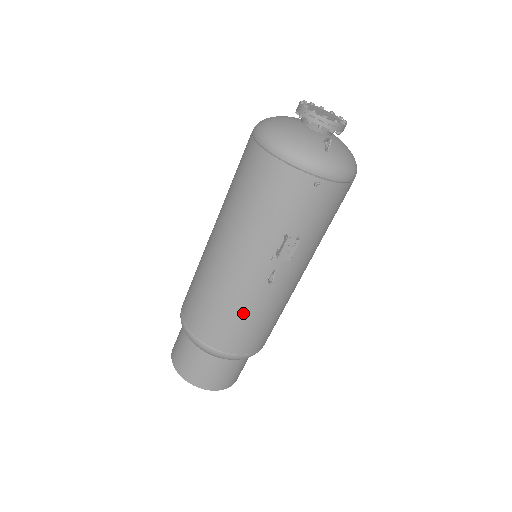
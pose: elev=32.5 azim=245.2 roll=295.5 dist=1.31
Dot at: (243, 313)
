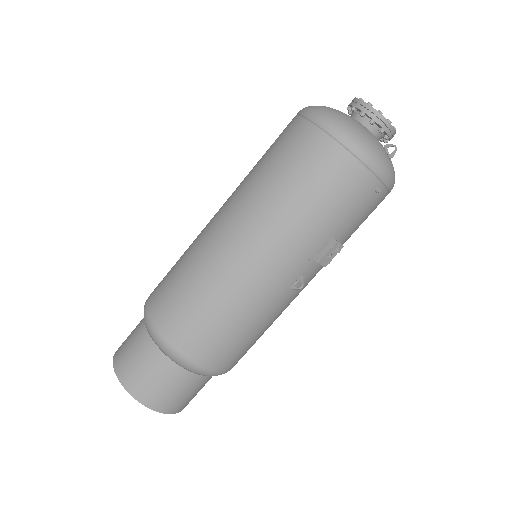
Dot at: (251, 321)
